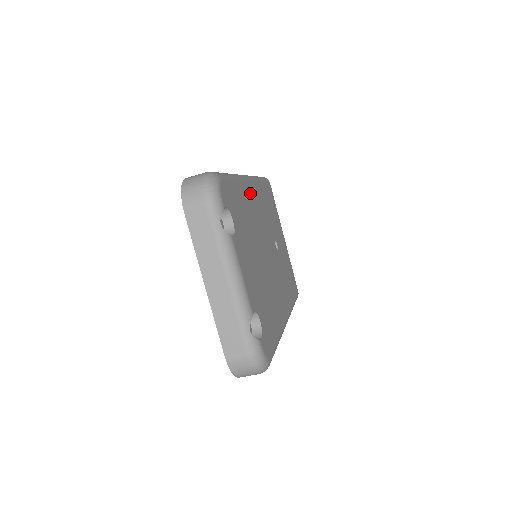
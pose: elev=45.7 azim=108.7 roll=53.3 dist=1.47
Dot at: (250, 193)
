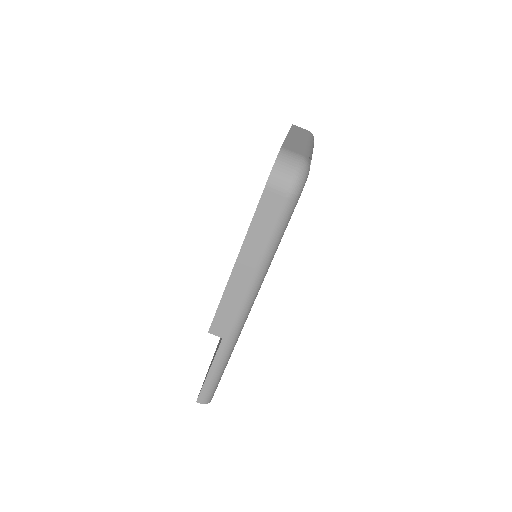
Dot at: occluded
